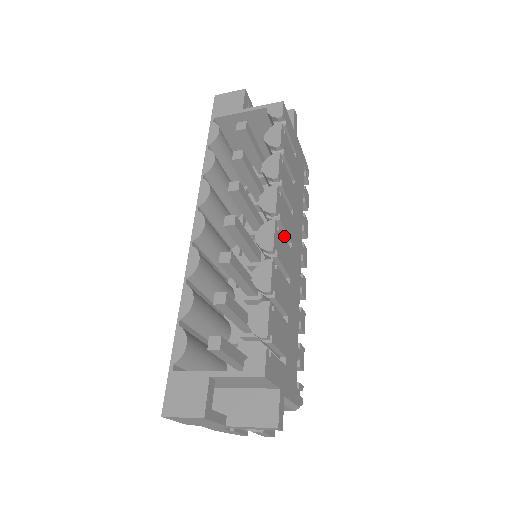
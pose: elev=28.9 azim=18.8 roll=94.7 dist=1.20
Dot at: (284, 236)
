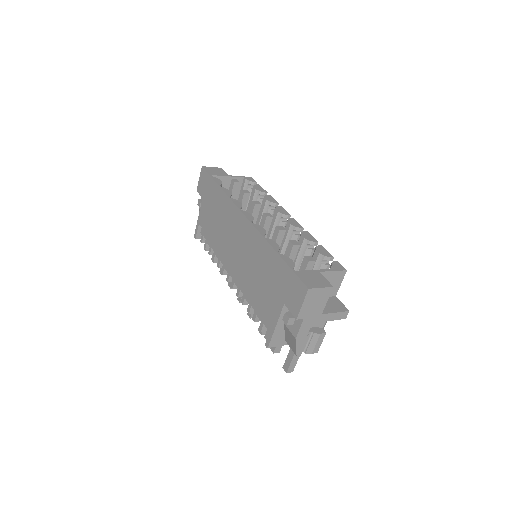
Dot at: occluded
